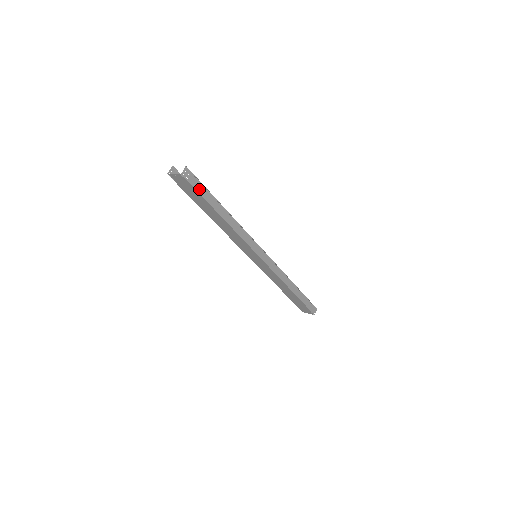
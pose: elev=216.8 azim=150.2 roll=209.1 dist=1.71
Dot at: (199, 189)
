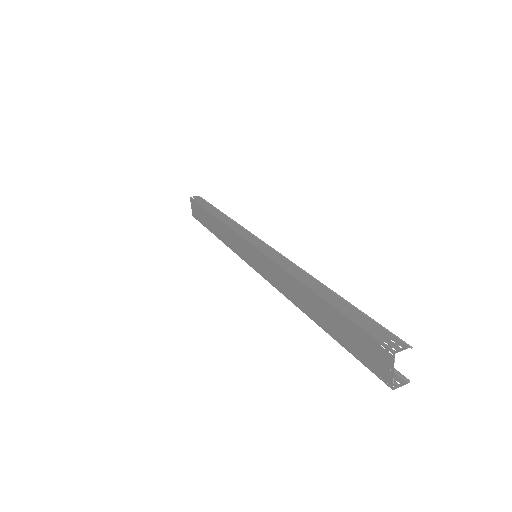
Dot at: occluded
